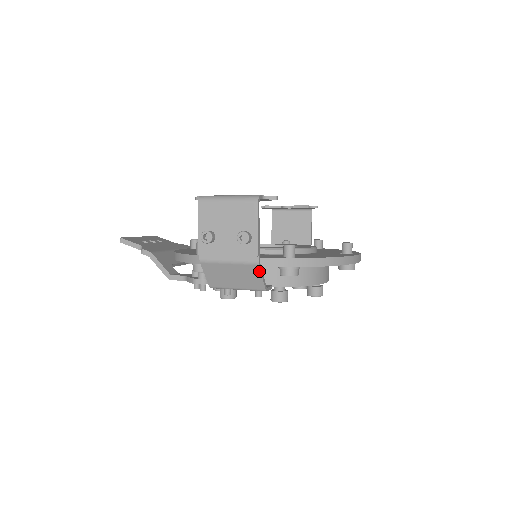
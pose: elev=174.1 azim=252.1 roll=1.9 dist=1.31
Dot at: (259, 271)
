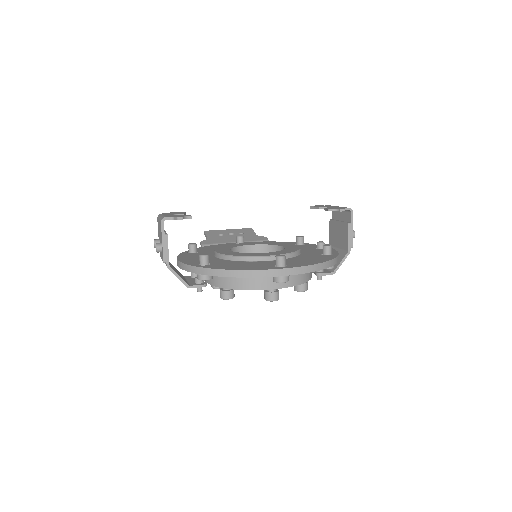
Dot at: occluded
